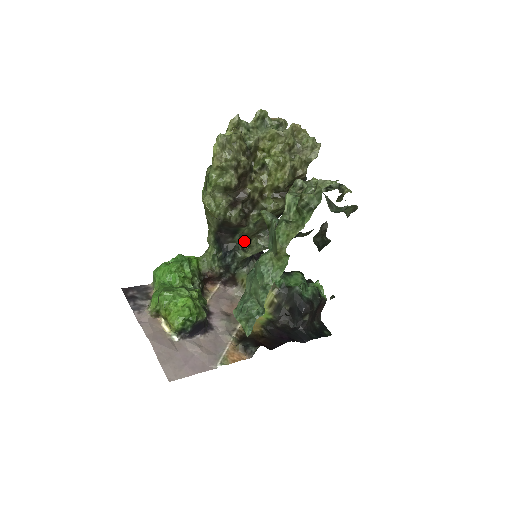
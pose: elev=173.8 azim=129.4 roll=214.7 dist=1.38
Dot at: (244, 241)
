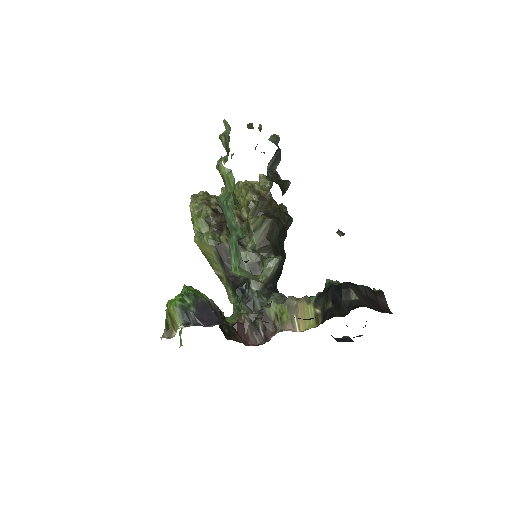
Dot at: (257, 275)
